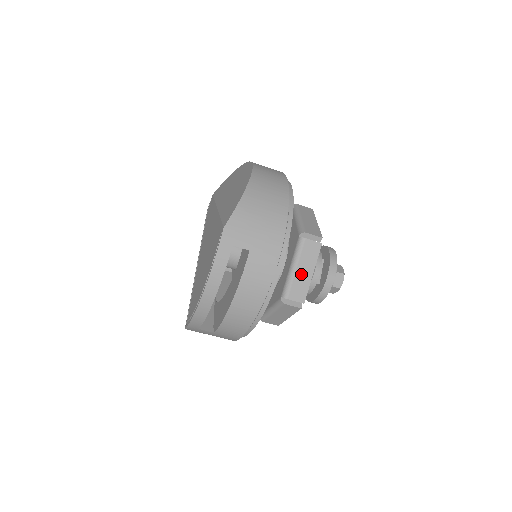
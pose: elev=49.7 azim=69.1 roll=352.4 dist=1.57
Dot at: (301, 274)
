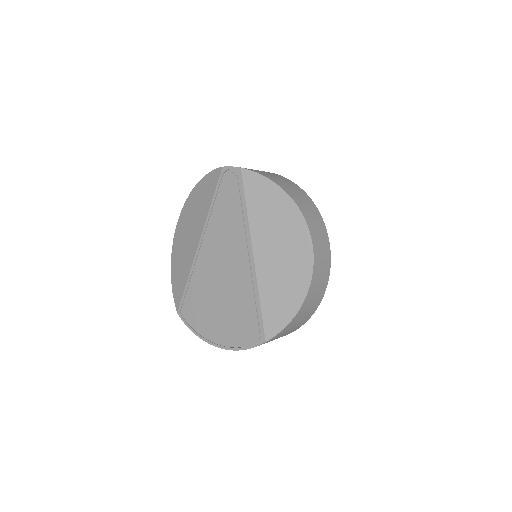
Dot at: occluded
